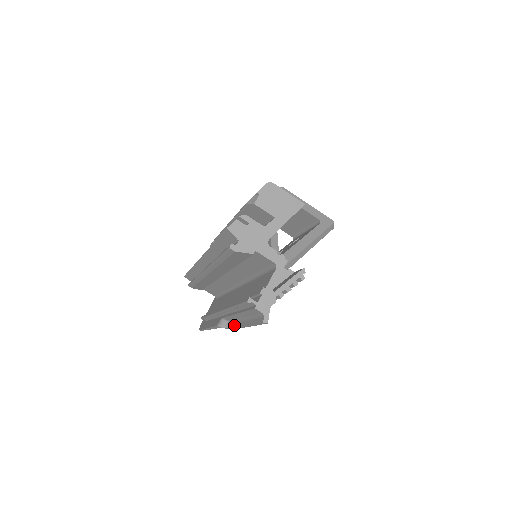
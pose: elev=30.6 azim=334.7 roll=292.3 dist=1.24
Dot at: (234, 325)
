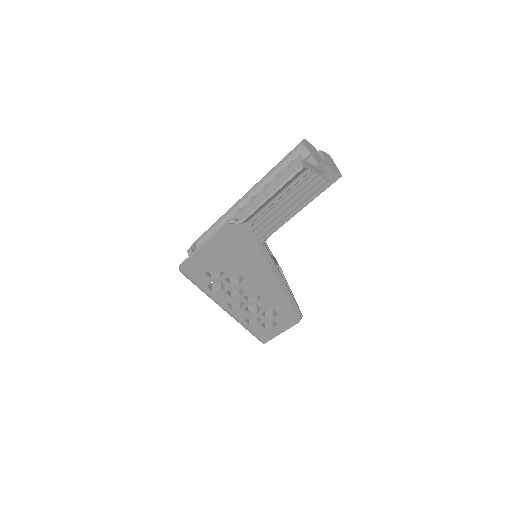
Dot at: (249, 213)
